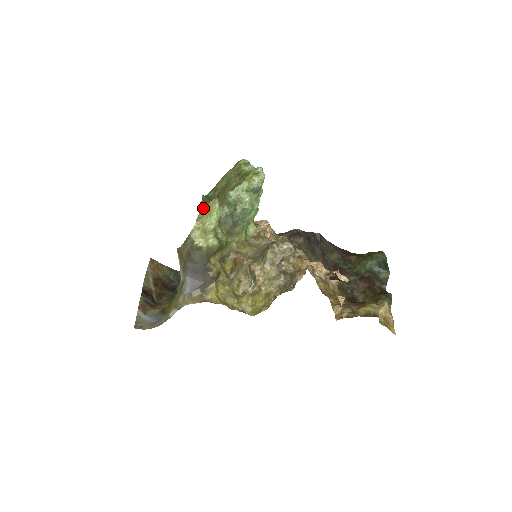
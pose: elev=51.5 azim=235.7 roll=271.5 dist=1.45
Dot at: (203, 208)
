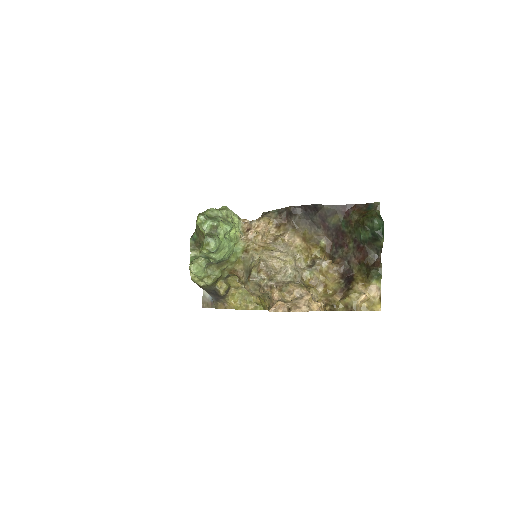
Dot at: (194, 252)
